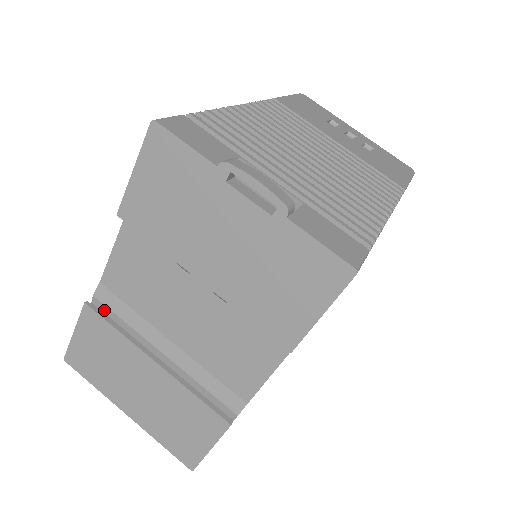
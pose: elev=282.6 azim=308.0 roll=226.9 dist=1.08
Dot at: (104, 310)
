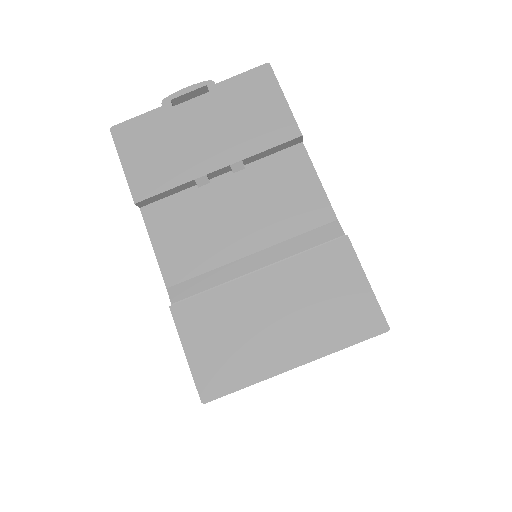
Dot at: occluded
